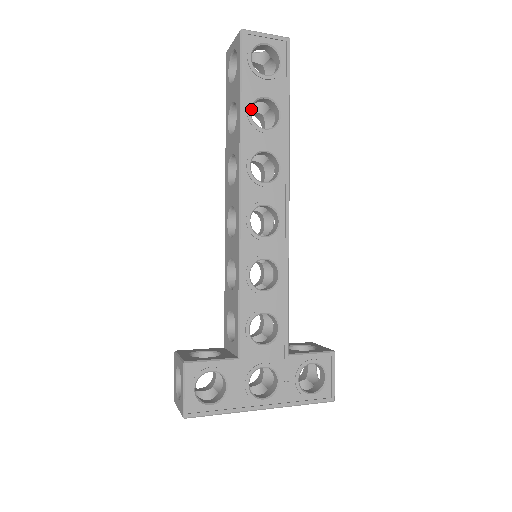
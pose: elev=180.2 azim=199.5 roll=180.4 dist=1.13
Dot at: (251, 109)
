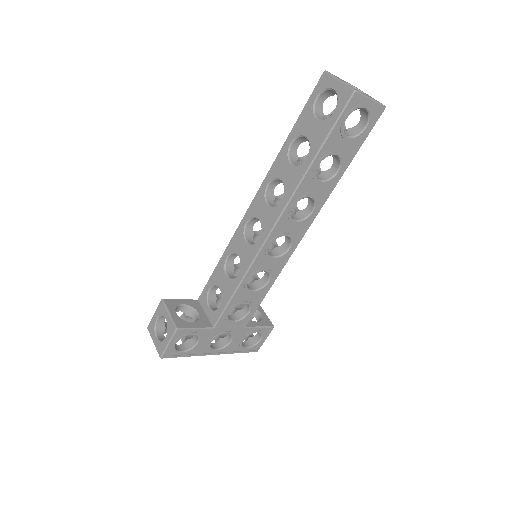
Dot at: occluded
